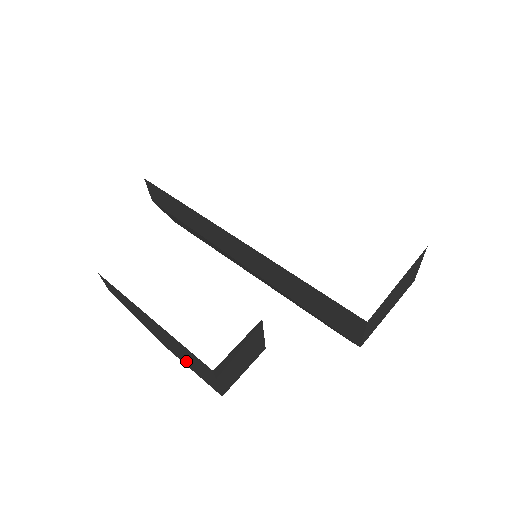
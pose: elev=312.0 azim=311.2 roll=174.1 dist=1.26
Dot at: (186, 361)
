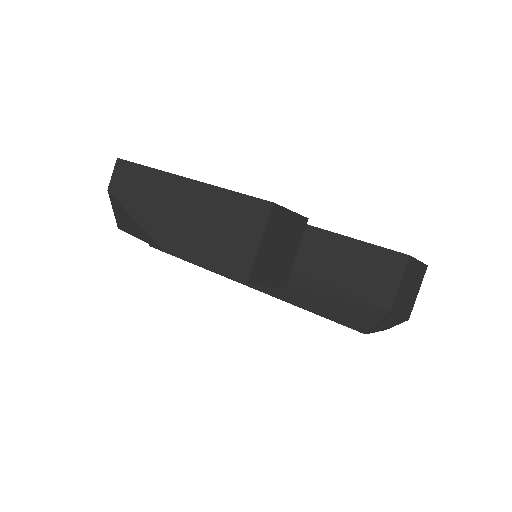
Dot at: (203, 246)
